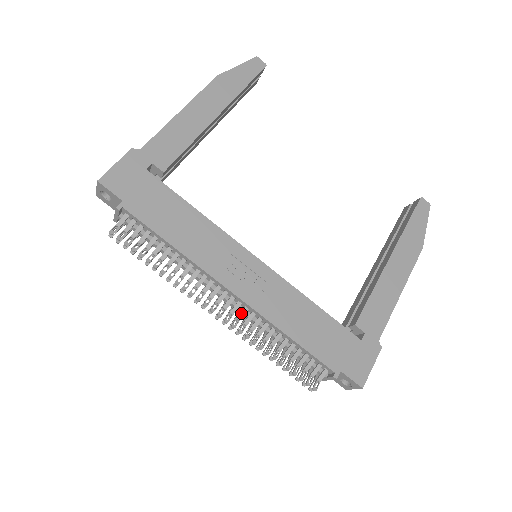
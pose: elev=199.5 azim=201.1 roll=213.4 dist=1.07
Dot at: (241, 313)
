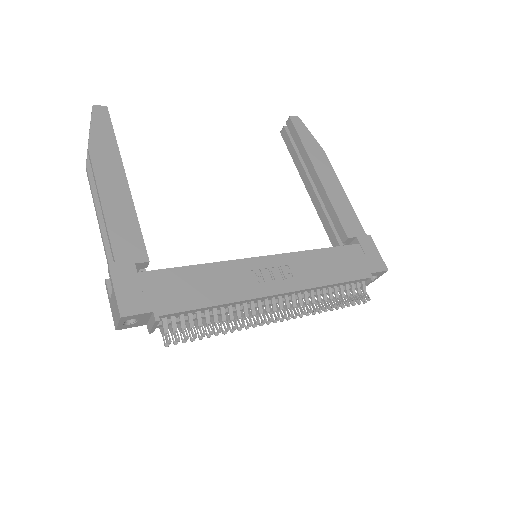
Dot at: (293, 301)
